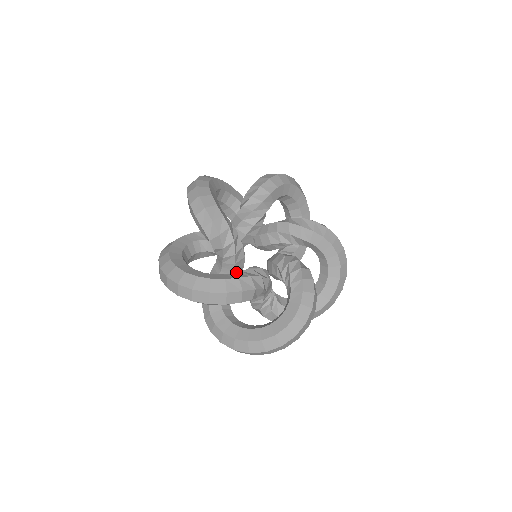
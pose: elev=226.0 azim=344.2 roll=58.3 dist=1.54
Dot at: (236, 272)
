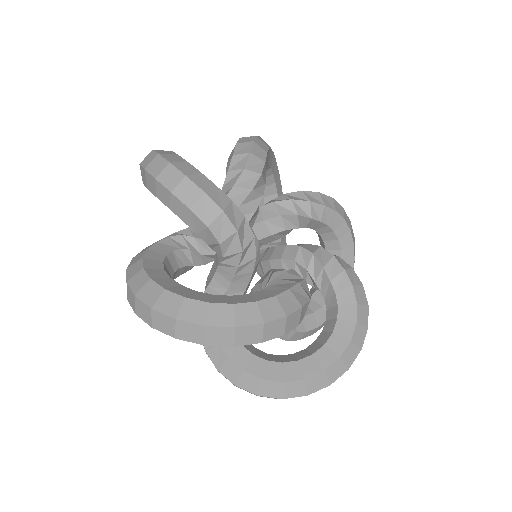
Dot at: (274, 282)
